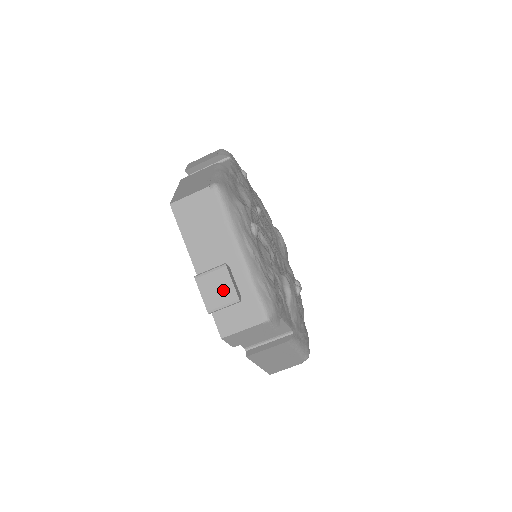
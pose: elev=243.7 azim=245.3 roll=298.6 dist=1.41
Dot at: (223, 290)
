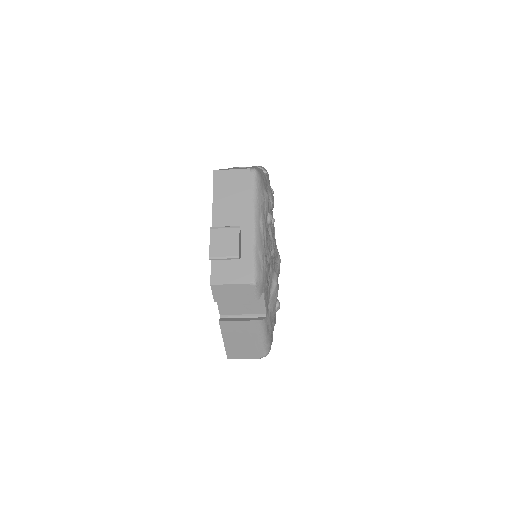
Dot at: (229, 245)
